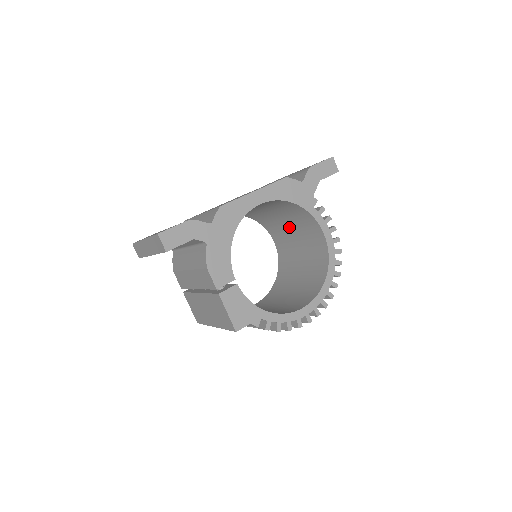
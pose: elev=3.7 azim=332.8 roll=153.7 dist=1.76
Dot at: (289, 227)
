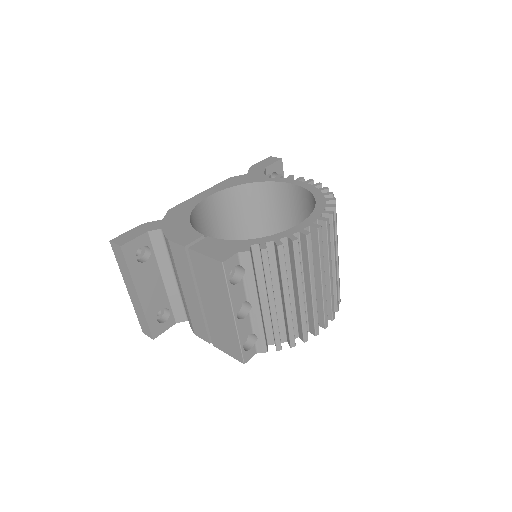
Dot at: (283, 230)
